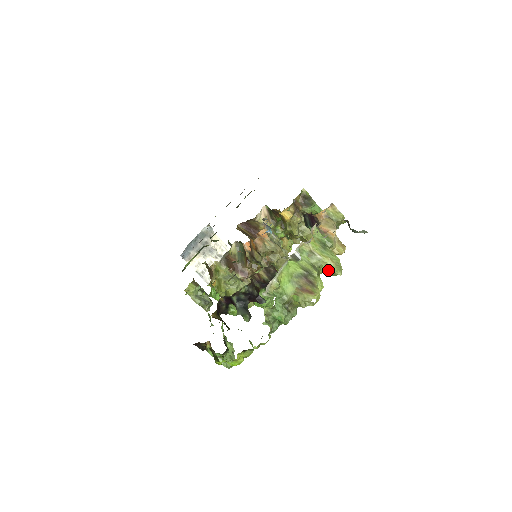
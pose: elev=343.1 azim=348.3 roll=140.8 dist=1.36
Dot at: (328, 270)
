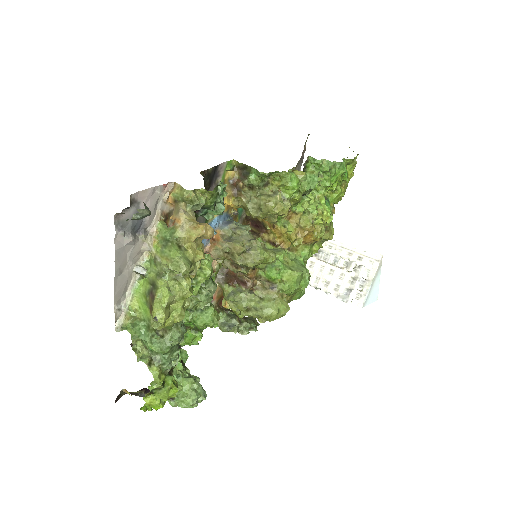
Dot at: occluded
